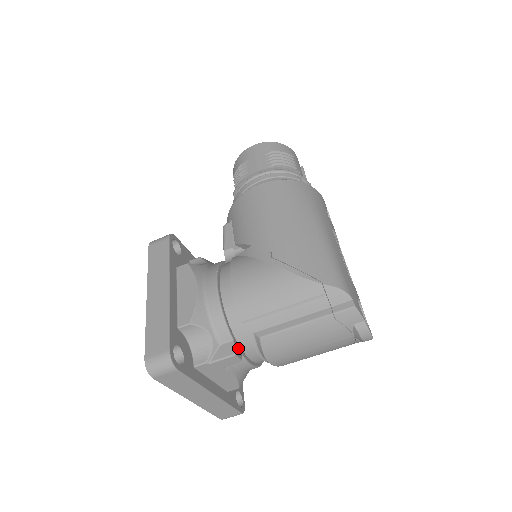
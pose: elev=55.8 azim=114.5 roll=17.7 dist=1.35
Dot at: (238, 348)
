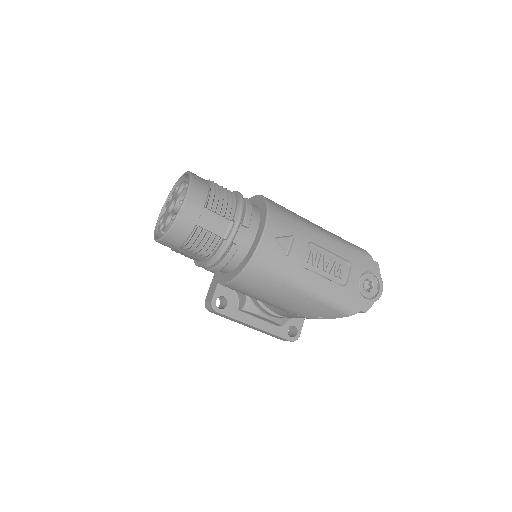
Dot at: occluded
